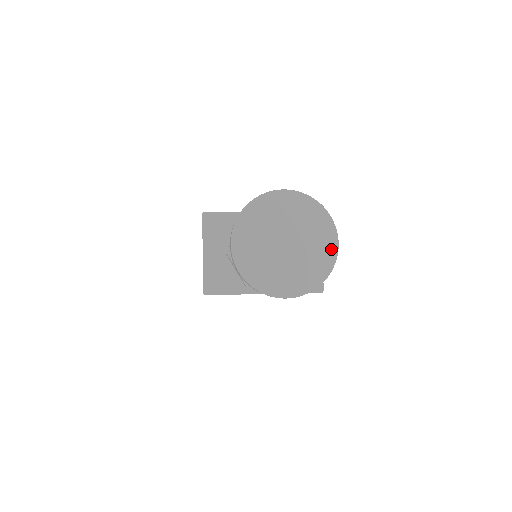
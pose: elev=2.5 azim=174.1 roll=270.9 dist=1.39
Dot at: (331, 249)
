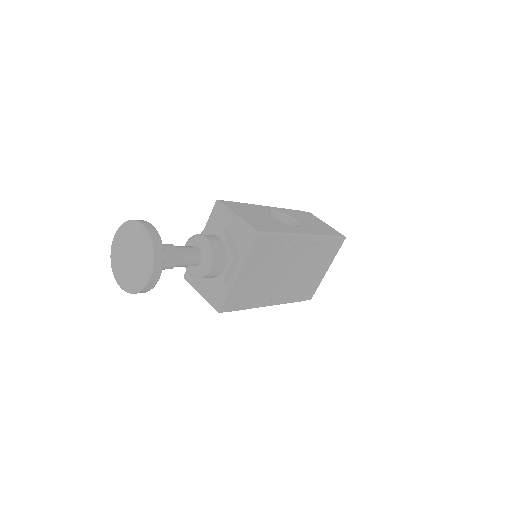
Dot at: (143, 232)
